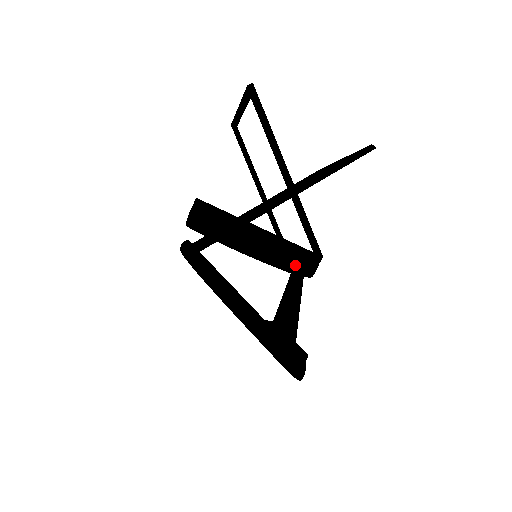
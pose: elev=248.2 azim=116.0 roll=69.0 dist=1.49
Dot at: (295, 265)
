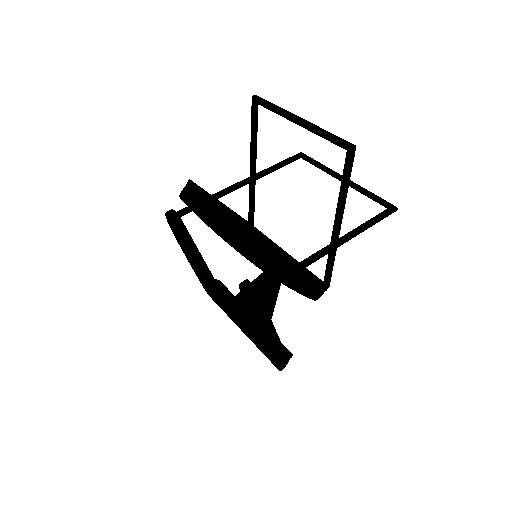
Dot at: (312, 294)
